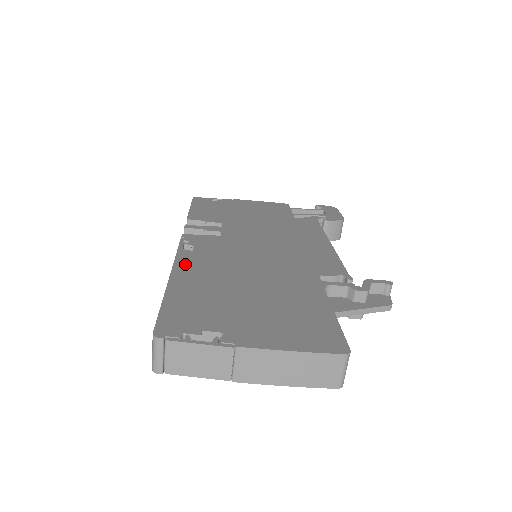
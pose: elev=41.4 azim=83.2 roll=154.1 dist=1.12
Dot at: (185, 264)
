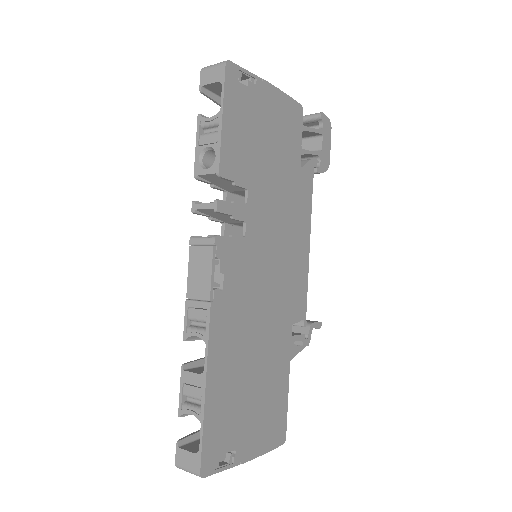
Dot at: (218, 330)
